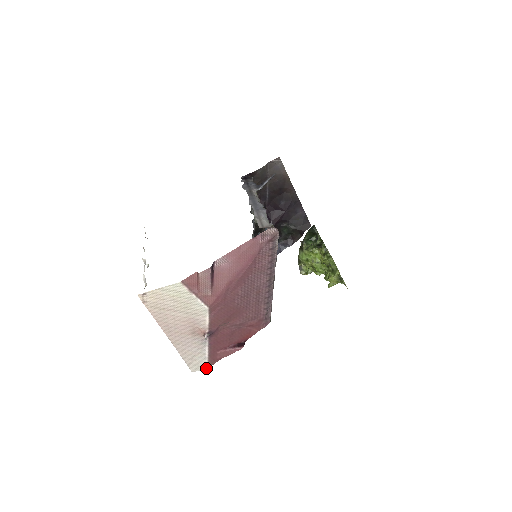
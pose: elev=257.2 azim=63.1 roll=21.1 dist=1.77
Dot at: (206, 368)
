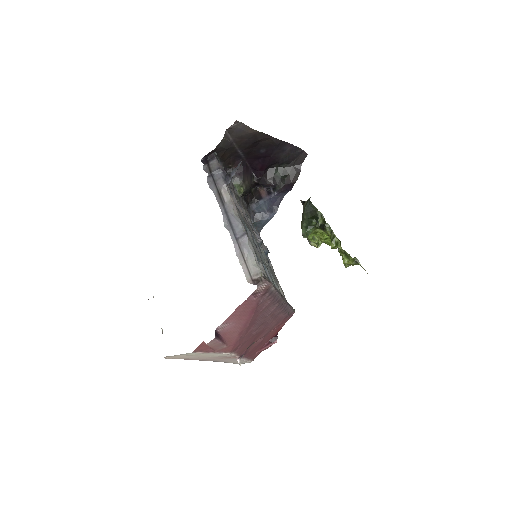
Dot at: (250, 362)
